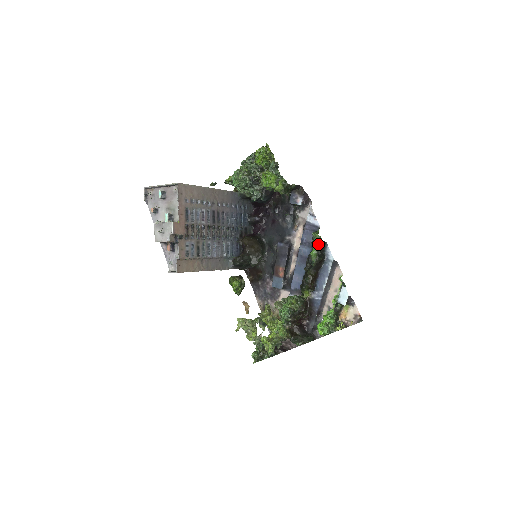
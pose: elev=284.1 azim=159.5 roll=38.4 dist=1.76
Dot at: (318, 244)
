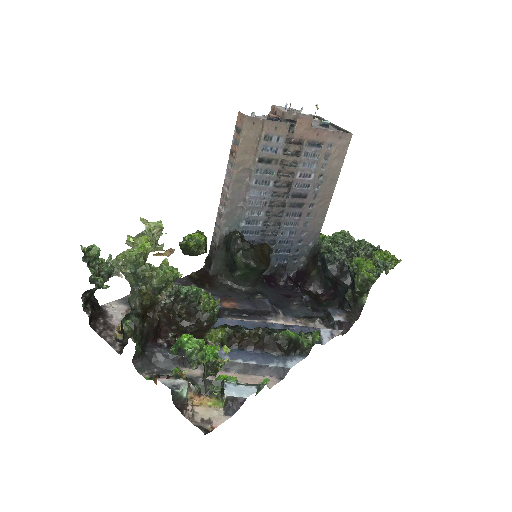
Dot at: (304, 341)
